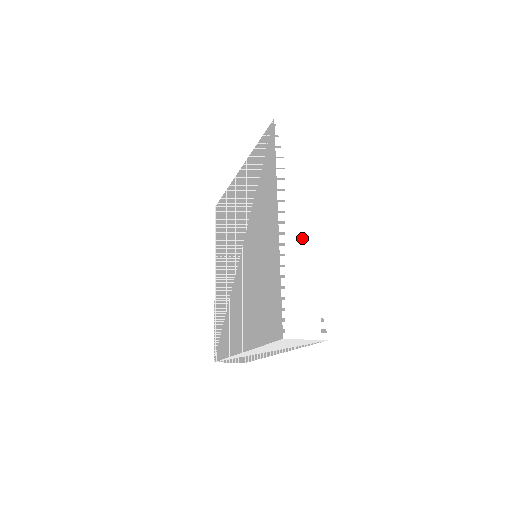
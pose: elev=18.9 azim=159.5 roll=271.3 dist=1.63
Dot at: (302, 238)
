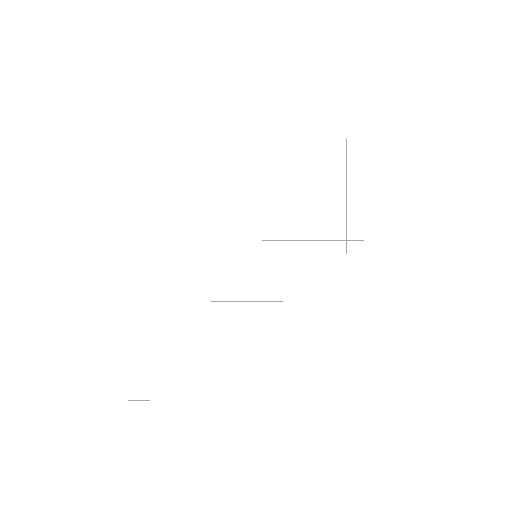
Dot at: (196, 314)
